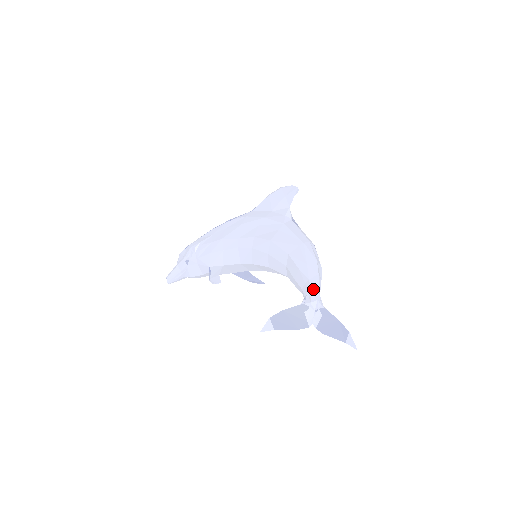
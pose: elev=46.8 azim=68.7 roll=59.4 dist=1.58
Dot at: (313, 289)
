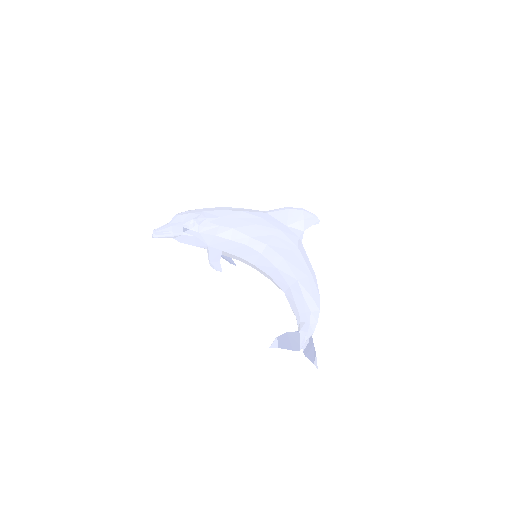
Dot at: (312, 322)
